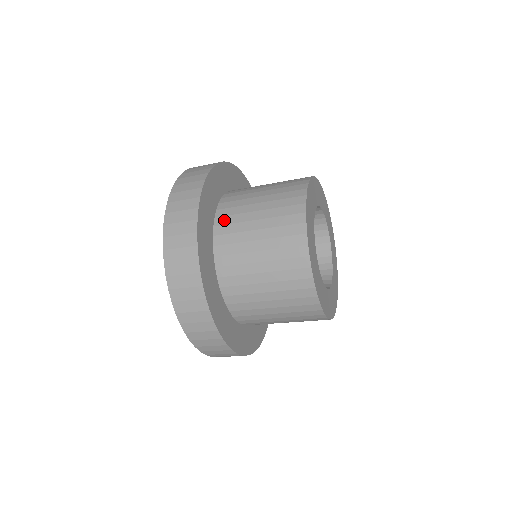
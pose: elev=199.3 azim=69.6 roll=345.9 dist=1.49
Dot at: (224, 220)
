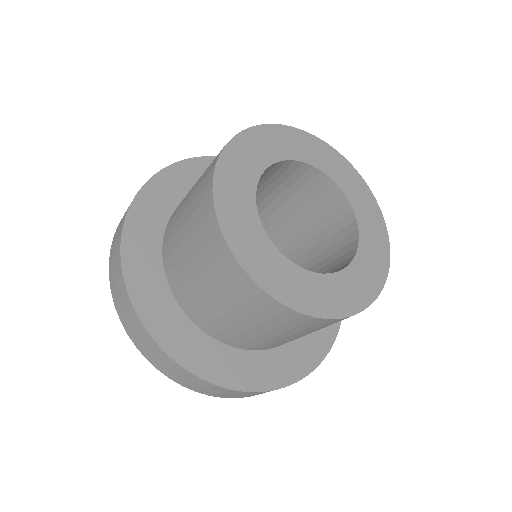
Dot at: (168, 262)
